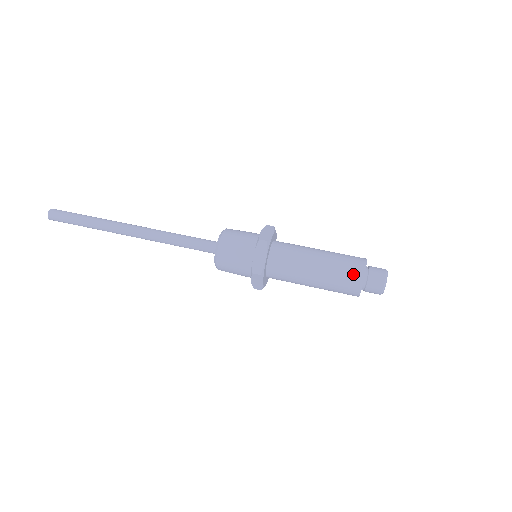
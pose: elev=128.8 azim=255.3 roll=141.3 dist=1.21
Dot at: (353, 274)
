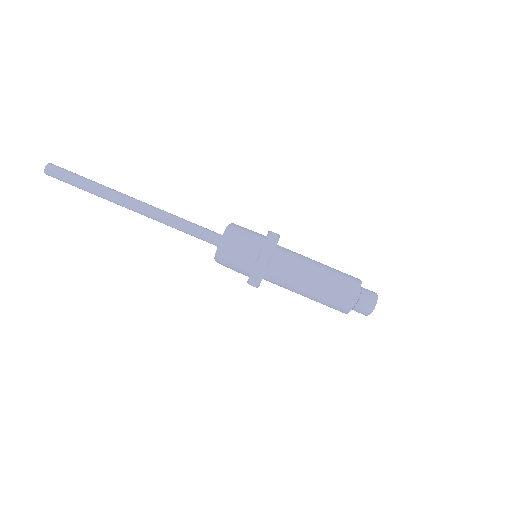
Dot at: (343, 302)
